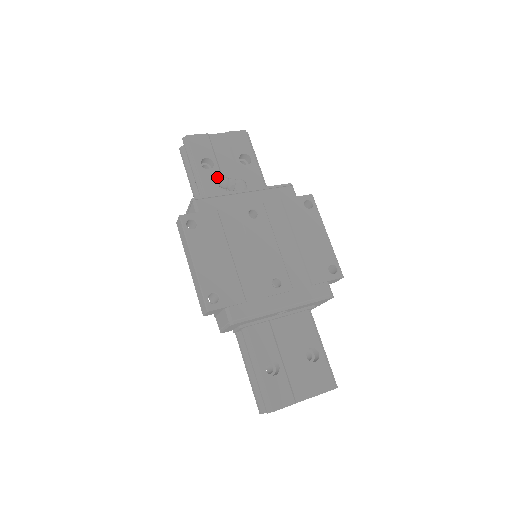
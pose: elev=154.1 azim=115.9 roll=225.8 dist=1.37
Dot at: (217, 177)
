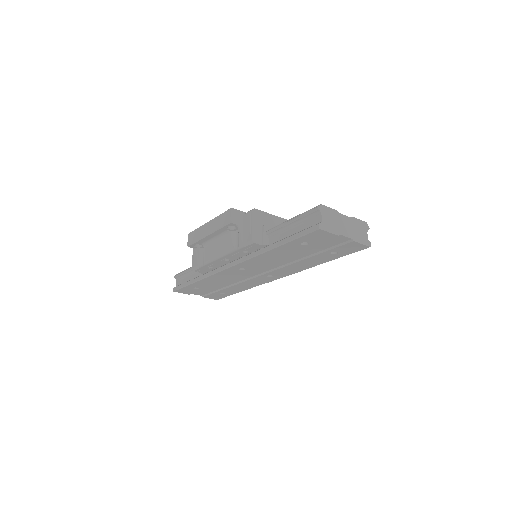
Dot at: occluded
